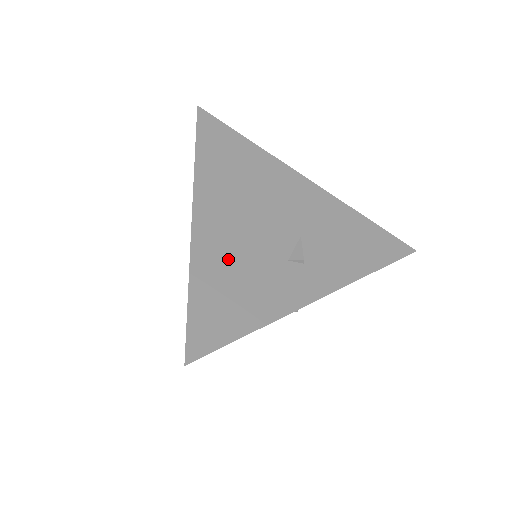
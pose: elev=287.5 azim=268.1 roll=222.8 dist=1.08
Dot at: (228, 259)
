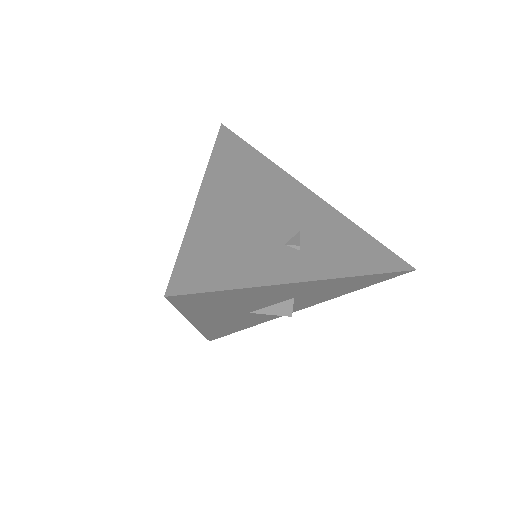
Dot at: (226, 229)
